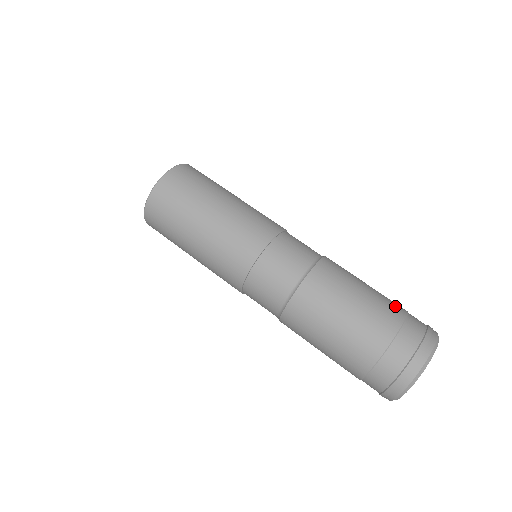
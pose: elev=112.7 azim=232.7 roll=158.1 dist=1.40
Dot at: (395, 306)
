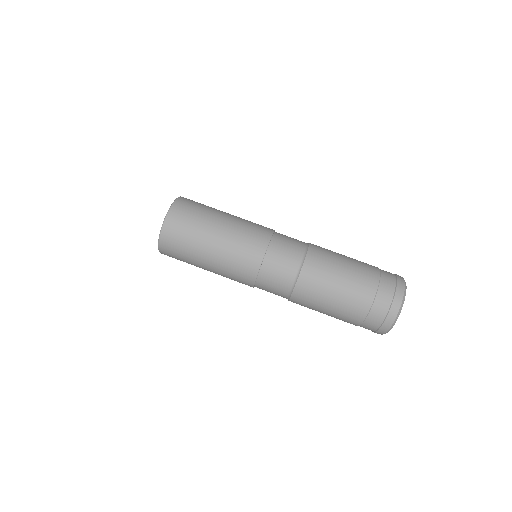
Dot at: occluded
